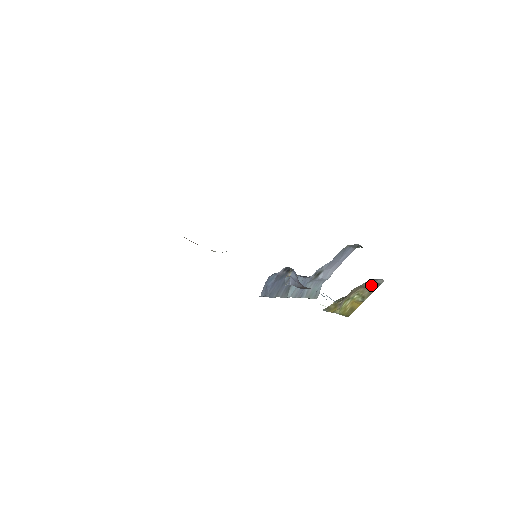
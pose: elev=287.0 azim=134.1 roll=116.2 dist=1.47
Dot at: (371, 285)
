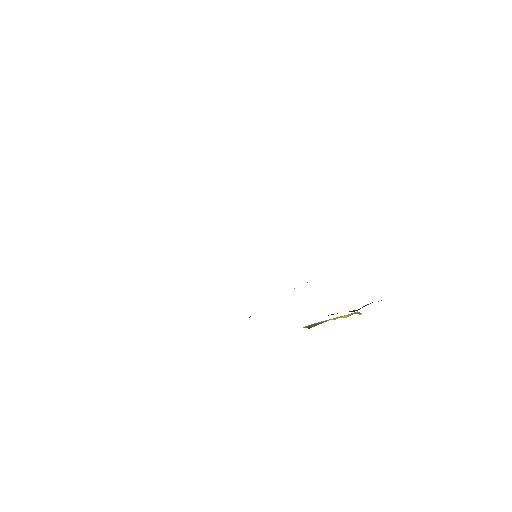
Dot at: occluded
